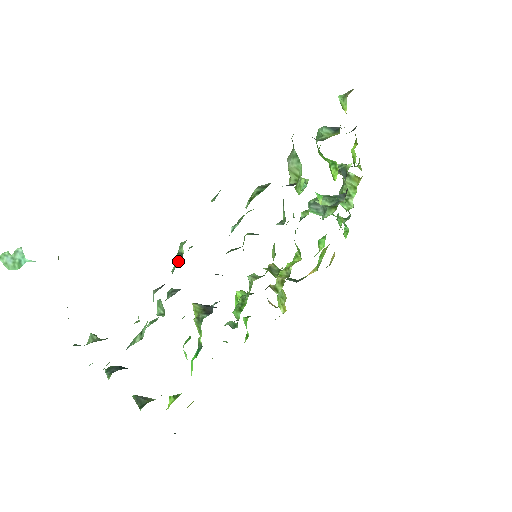
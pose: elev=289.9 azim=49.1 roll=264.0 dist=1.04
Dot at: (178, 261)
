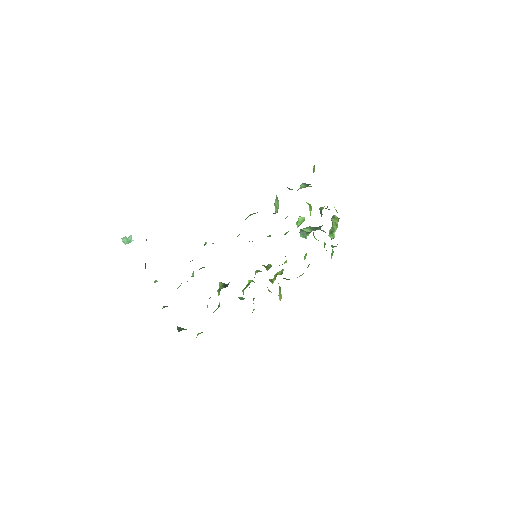
Dot at: occluded
